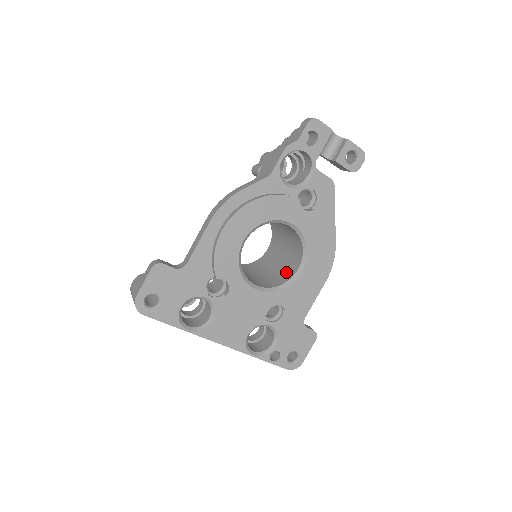
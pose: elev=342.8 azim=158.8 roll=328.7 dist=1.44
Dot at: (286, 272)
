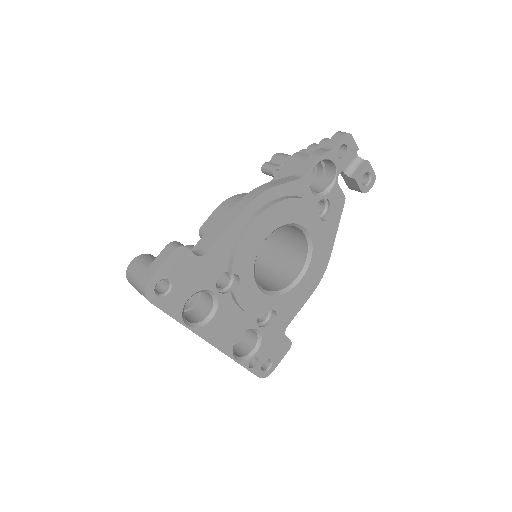
Dot at: (282, 277)
